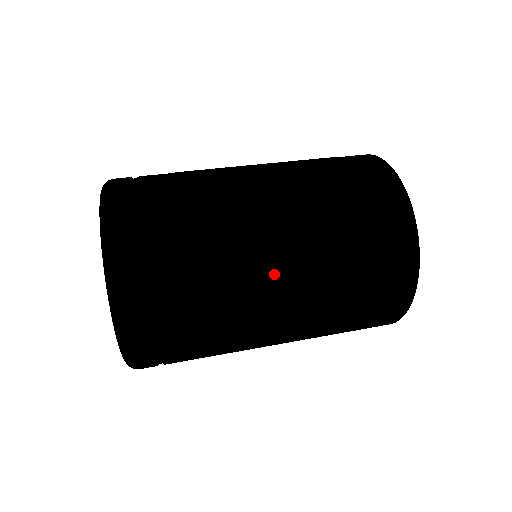
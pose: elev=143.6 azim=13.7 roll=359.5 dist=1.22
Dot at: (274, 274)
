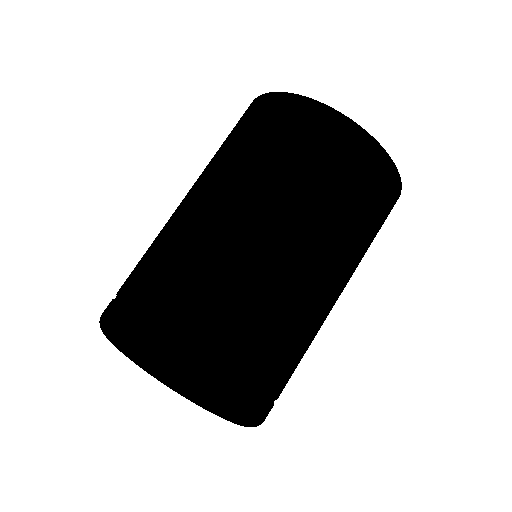
Dot at: (311, 280)
